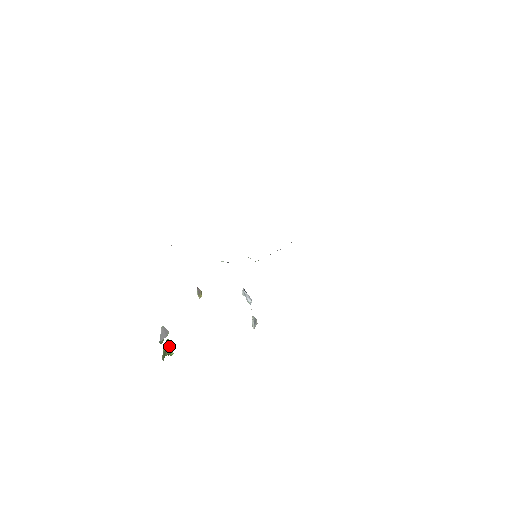
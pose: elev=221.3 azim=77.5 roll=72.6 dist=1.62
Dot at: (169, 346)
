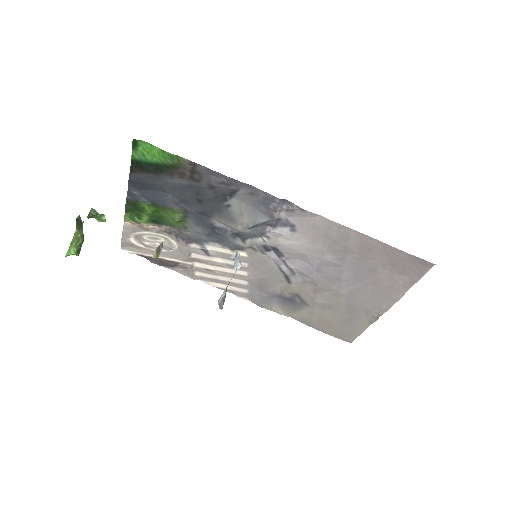
Dot at: occluded
